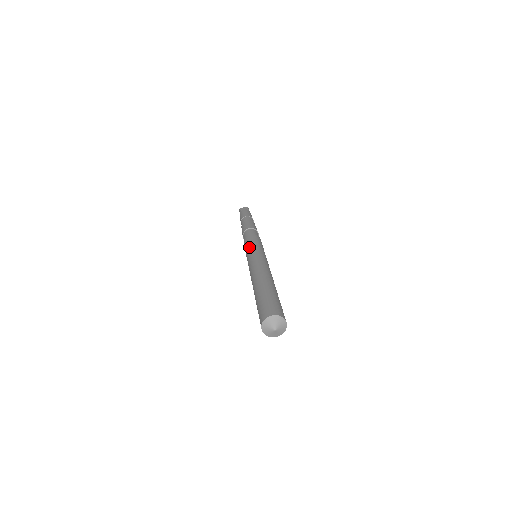
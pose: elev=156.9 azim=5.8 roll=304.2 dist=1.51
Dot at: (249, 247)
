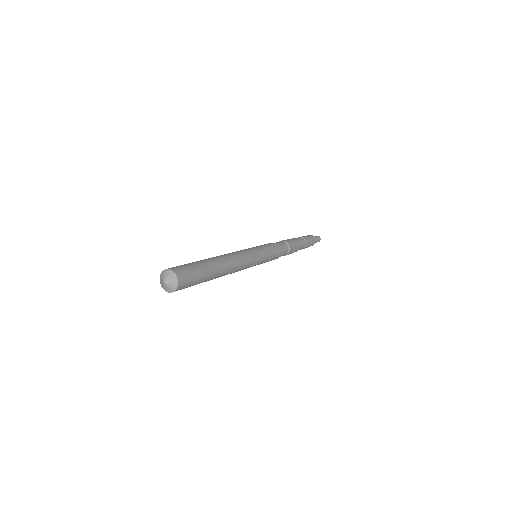
Dot at: occluded
